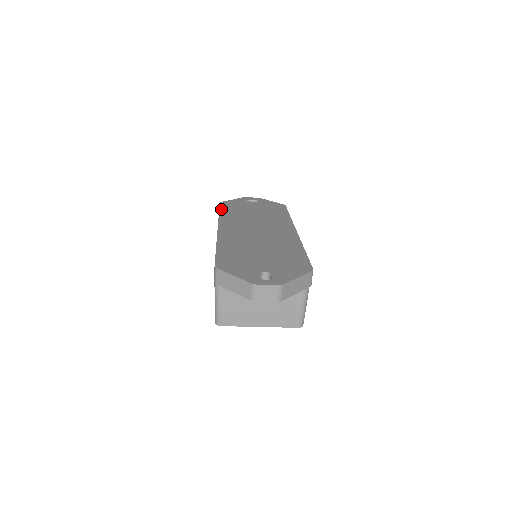
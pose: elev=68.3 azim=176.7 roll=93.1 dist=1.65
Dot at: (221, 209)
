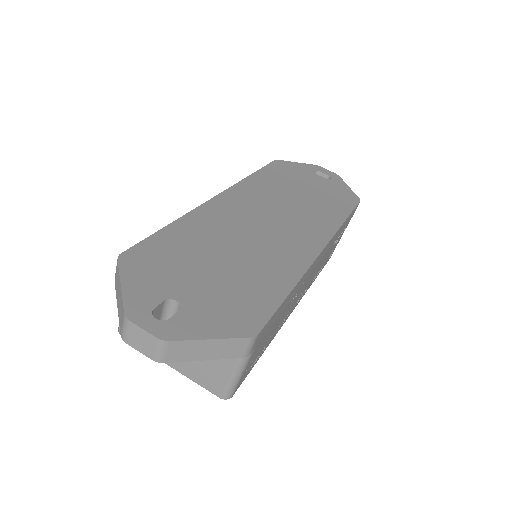
Dot at: (263, 169)
